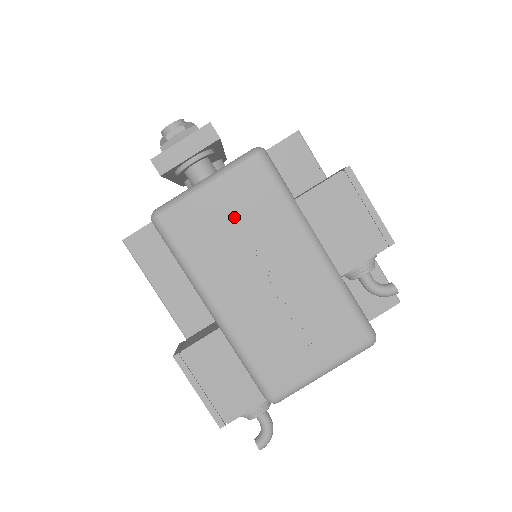
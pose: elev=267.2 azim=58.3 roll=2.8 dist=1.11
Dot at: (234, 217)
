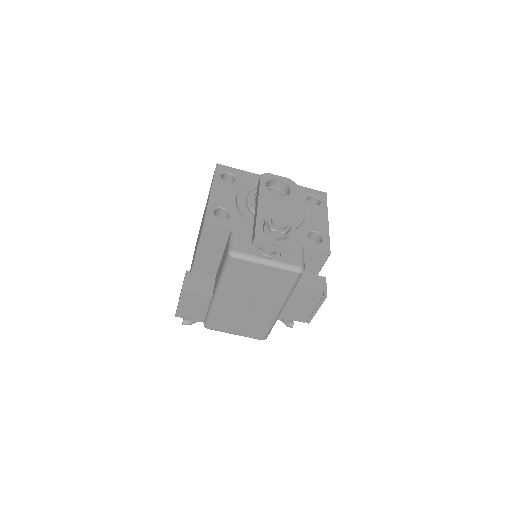
Dot at: (263, 281)
